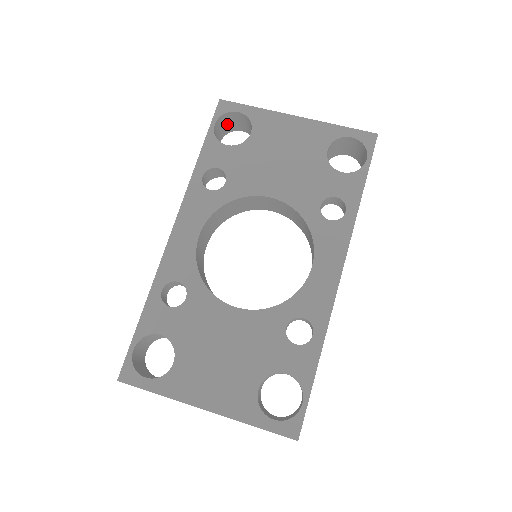
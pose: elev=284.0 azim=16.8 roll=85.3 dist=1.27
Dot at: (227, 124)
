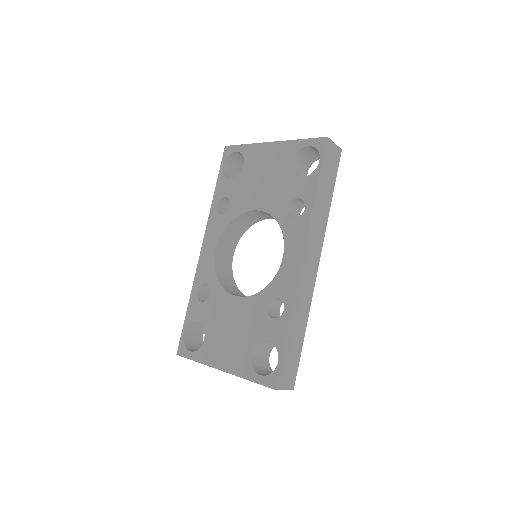
Dot at: (237, 161)
